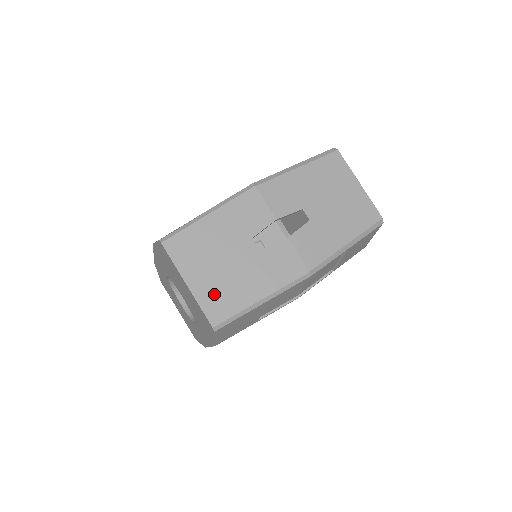
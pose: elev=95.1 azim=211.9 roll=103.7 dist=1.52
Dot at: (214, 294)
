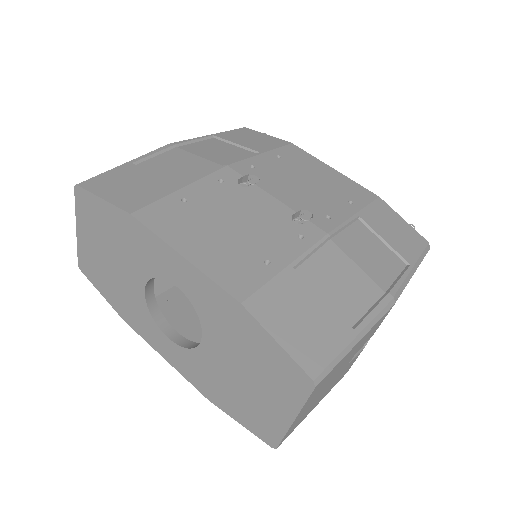
Dot at: (300, 419)
